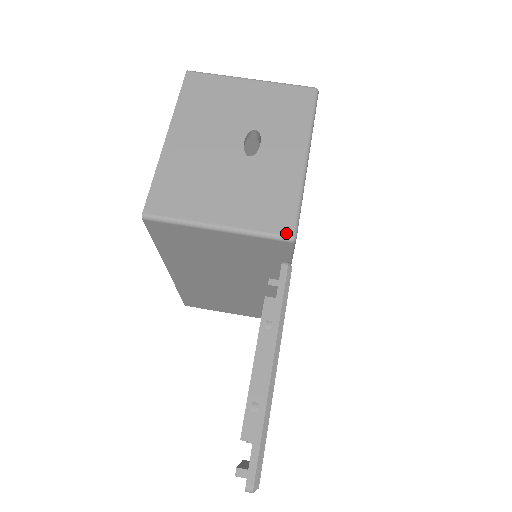
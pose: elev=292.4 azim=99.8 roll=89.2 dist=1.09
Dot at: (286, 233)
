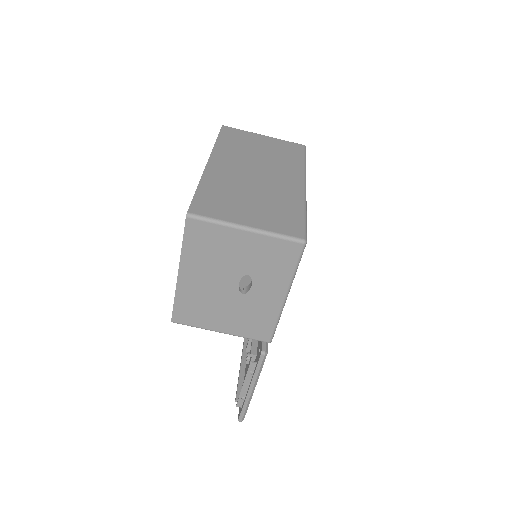
Dot at: (265, 341)
